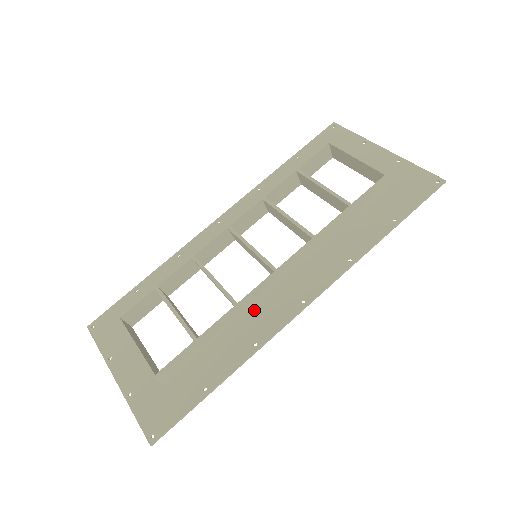
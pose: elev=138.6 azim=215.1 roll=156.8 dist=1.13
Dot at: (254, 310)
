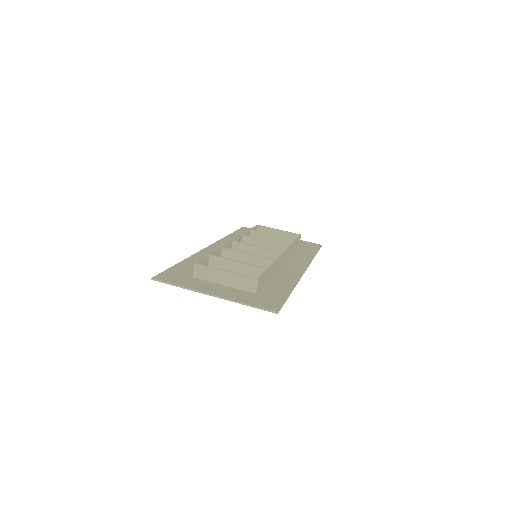
Dot at: (278, 271)
